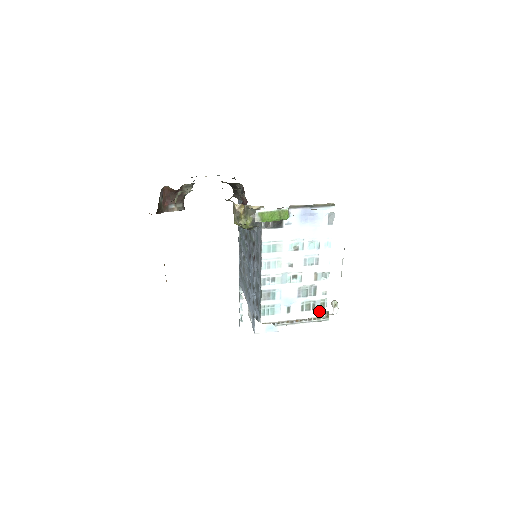
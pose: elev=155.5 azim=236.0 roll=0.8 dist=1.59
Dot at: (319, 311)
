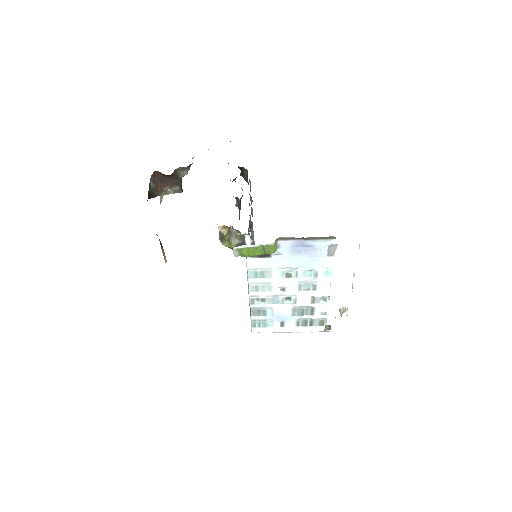
Dot at: (317, 327)
